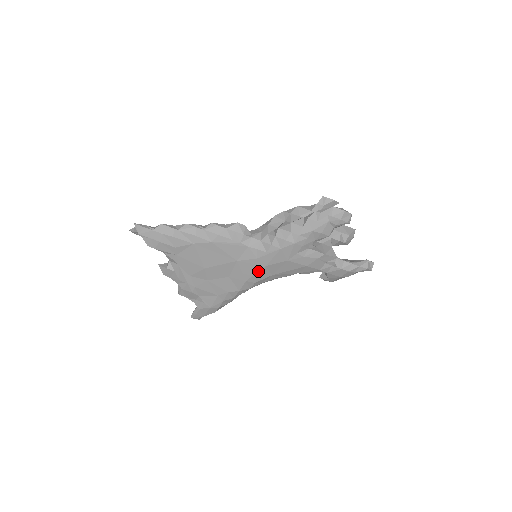
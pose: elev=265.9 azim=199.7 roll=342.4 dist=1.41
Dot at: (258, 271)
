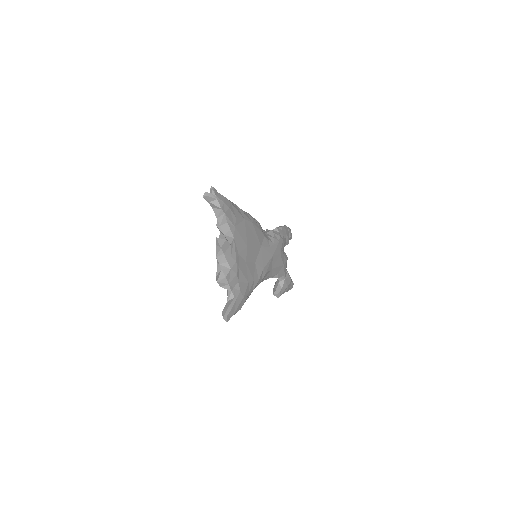
Dot at: (269, 260)
